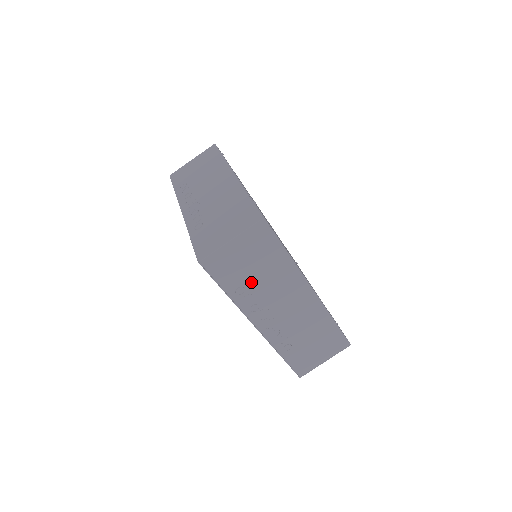
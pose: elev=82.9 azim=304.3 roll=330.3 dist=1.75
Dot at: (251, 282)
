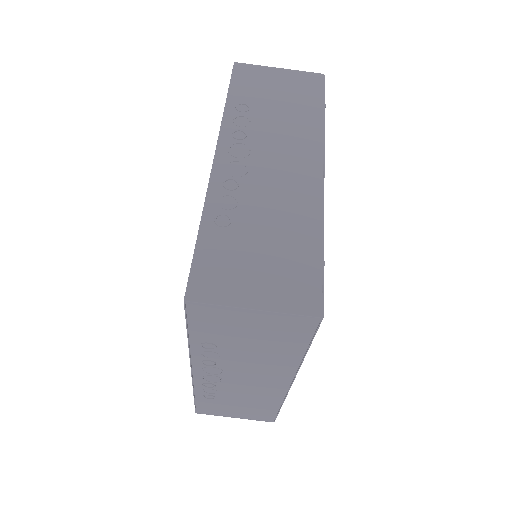
Dot at: (231, 347)
